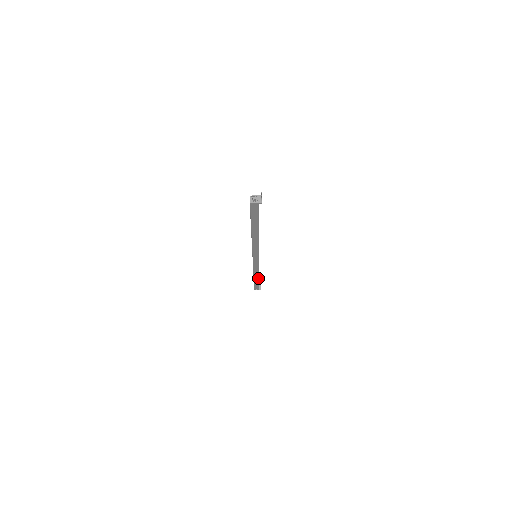
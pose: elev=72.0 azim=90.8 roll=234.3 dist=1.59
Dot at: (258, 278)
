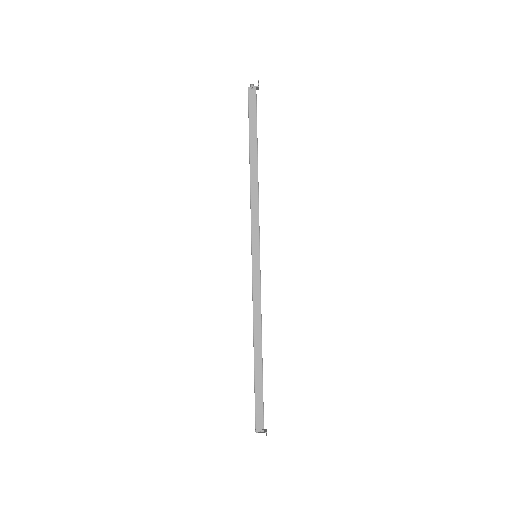
Dot at: (260, 357)
